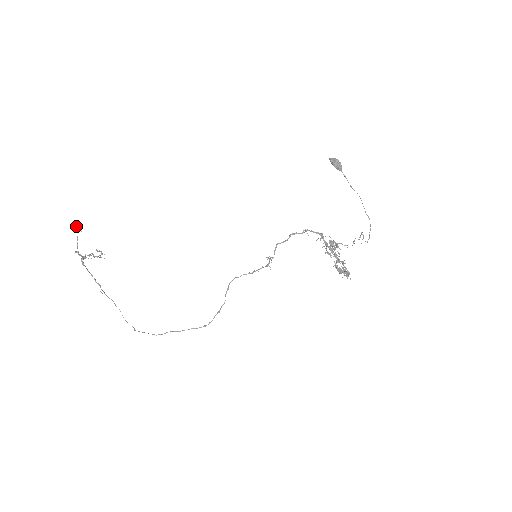
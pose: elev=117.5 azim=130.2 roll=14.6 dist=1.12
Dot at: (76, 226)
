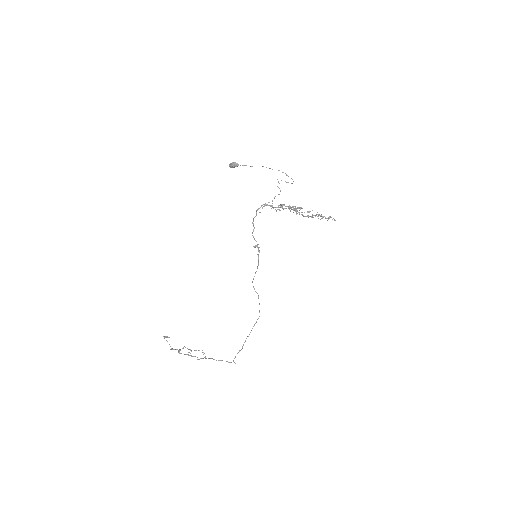
Dot at: occluded
